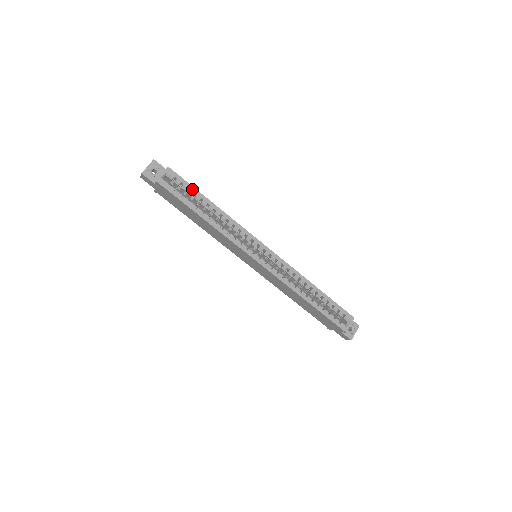
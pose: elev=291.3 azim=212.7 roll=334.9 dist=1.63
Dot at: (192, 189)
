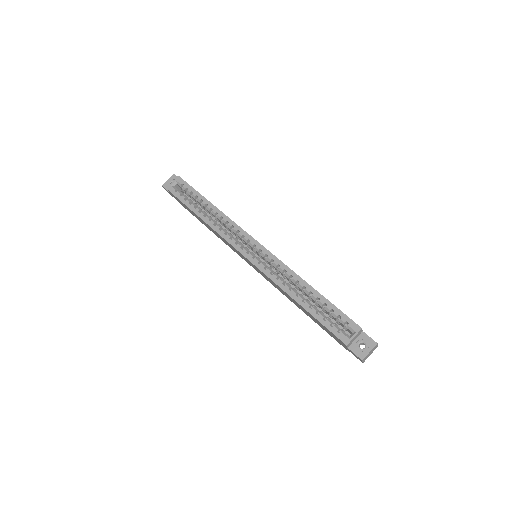
Dot at: (195, 192)
